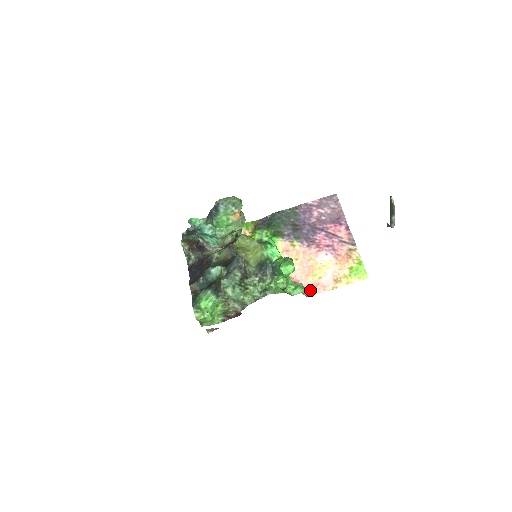
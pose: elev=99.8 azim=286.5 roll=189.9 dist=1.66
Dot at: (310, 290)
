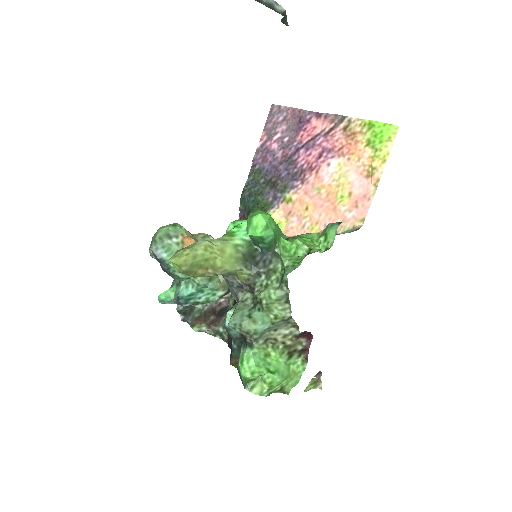
Dot at: (355, 219)
